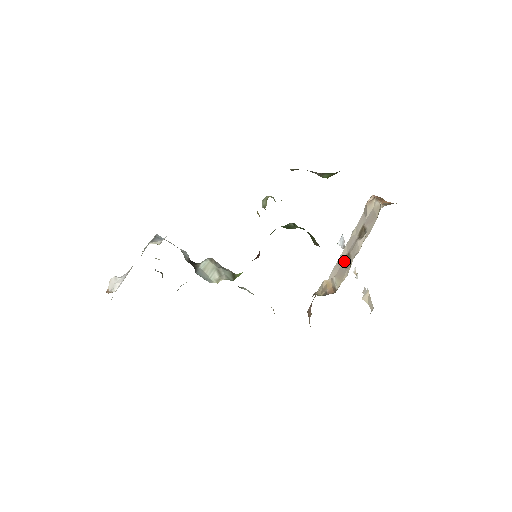
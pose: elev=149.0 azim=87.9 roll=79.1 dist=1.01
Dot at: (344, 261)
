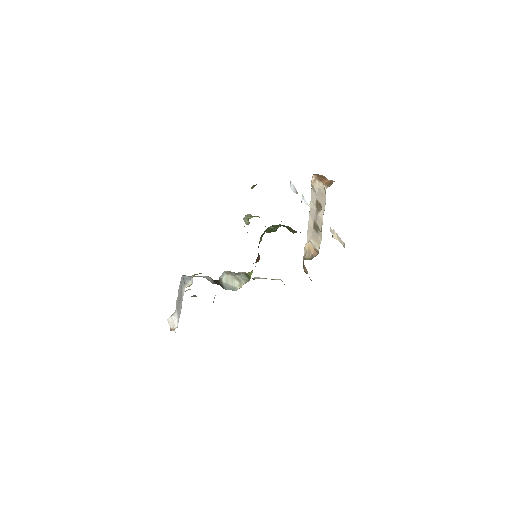
Dot at: (314, 228)
